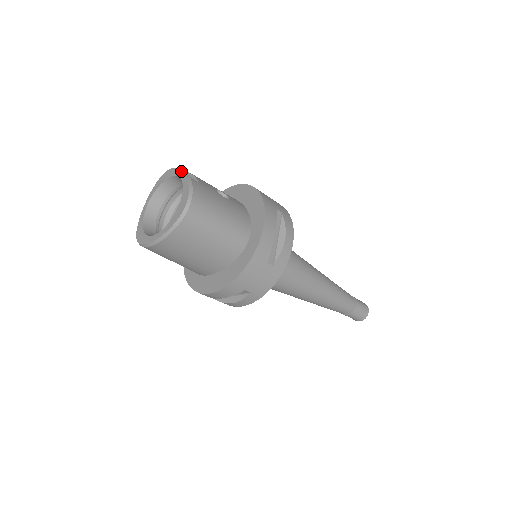
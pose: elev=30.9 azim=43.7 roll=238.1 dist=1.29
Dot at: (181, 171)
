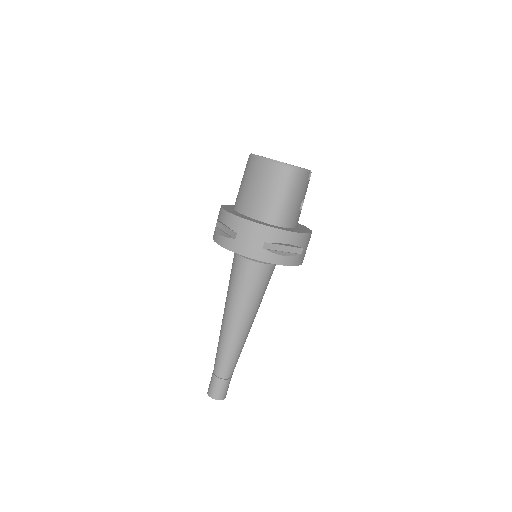
Dot at: (310, 170)
